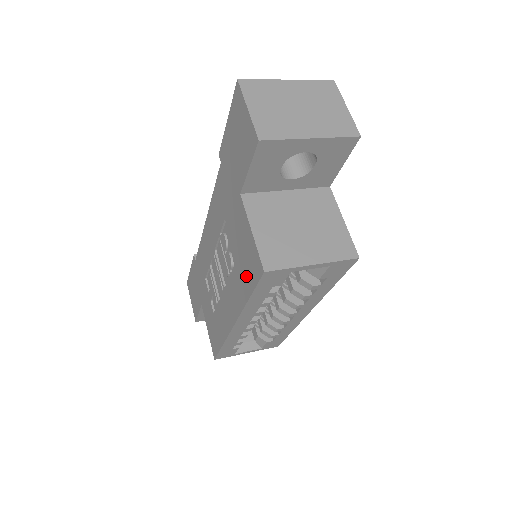
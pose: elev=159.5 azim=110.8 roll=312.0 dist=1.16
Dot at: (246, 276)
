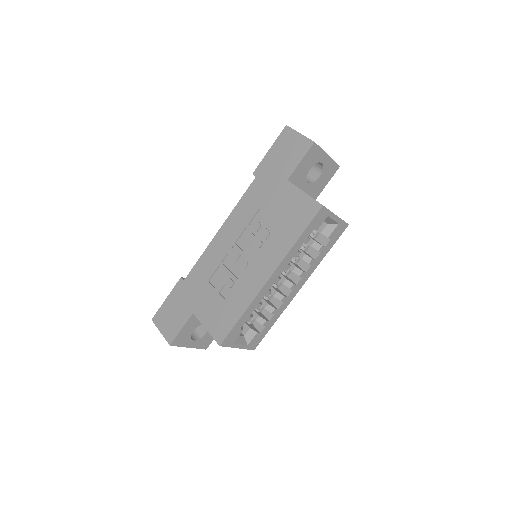
Dot at: (295, 225)
